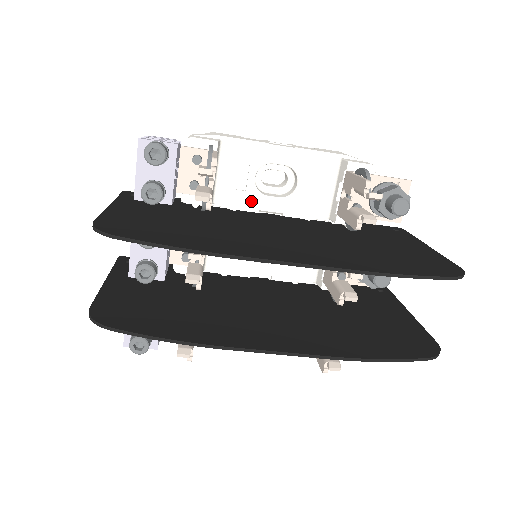
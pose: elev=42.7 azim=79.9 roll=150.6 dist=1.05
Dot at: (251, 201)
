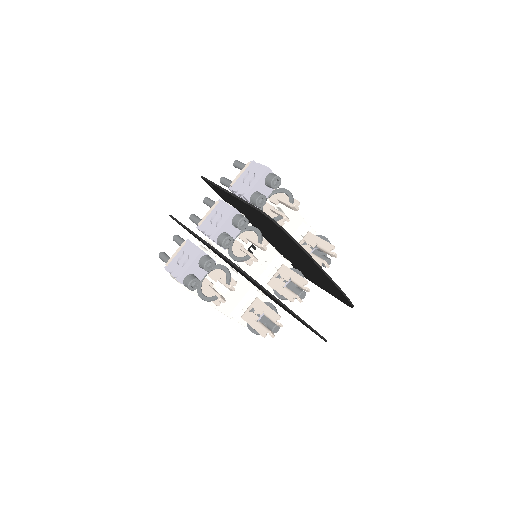
Dot at: occluded
